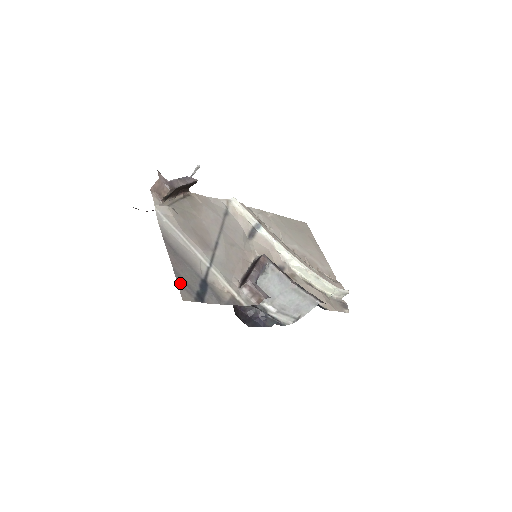
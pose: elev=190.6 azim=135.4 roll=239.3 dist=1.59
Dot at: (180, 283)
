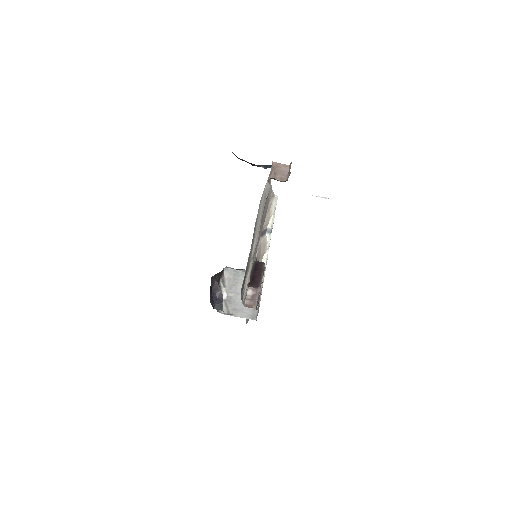
Dot at: occluded
